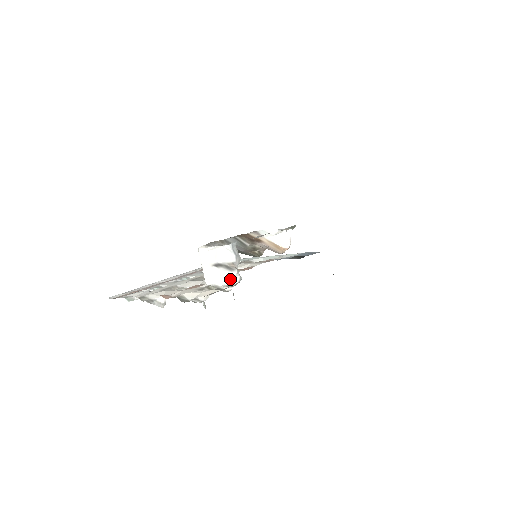
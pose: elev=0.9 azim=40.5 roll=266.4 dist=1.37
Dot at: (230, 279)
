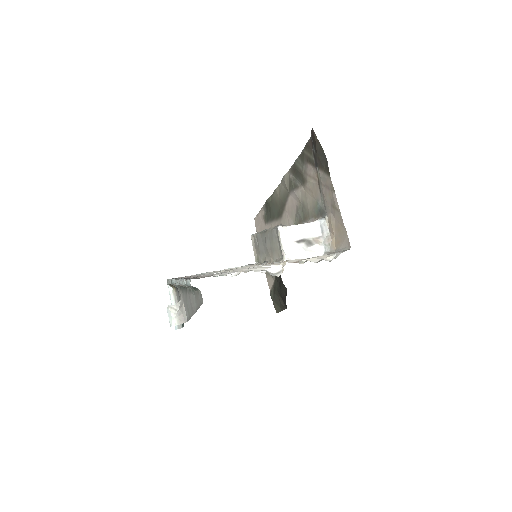
Dot at: (313, 253)
